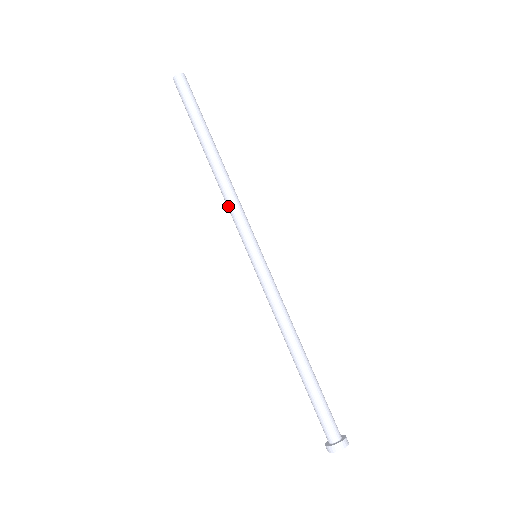
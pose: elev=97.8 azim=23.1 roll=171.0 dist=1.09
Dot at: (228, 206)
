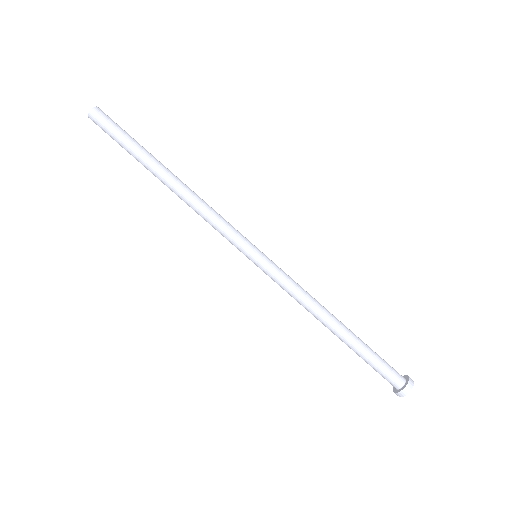
Dot at: occluded
